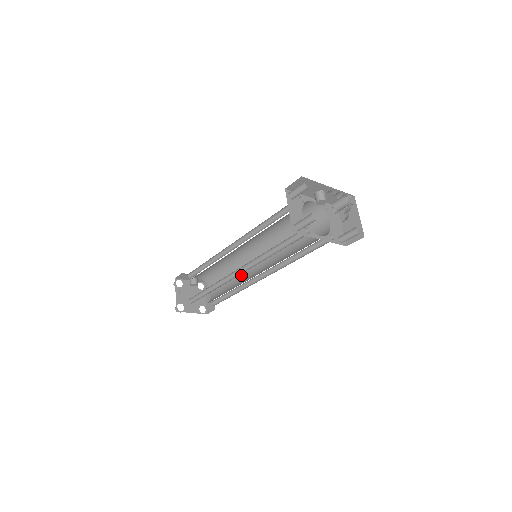
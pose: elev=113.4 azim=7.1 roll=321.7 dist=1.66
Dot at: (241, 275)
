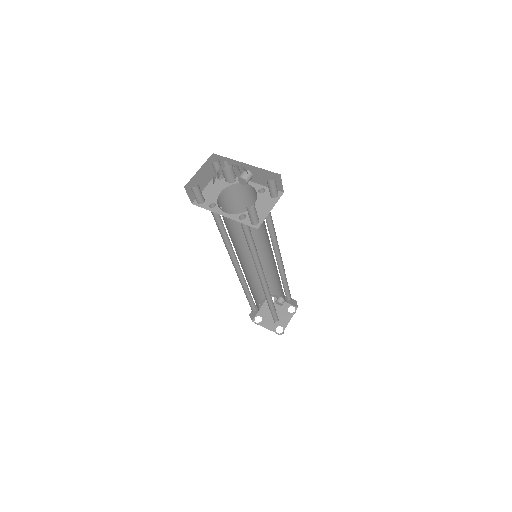
Dot at: occluded
